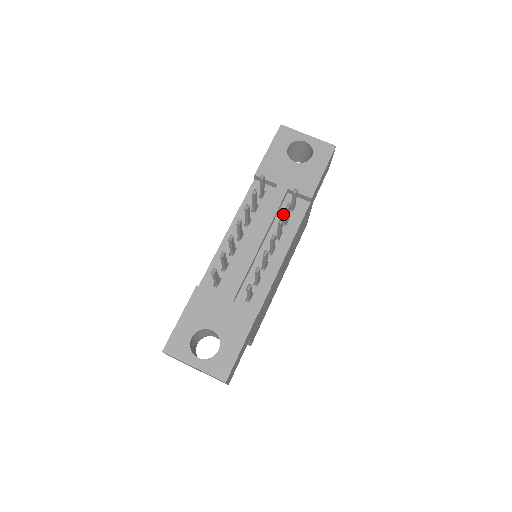
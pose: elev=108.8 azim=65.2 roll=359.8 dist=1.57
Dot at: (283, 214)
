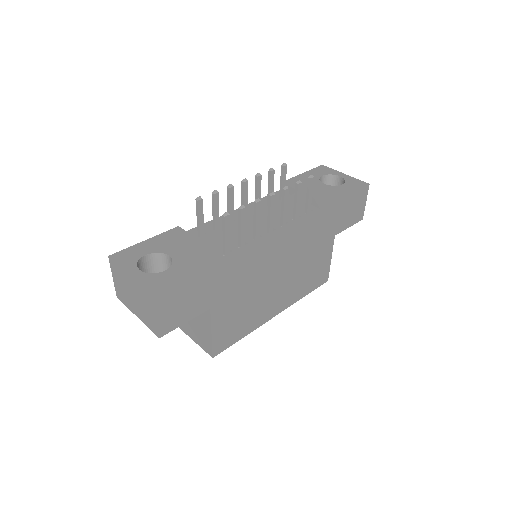
Dot at: occluded
